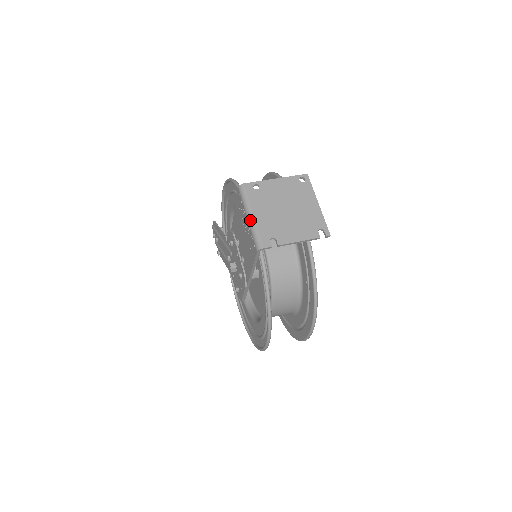
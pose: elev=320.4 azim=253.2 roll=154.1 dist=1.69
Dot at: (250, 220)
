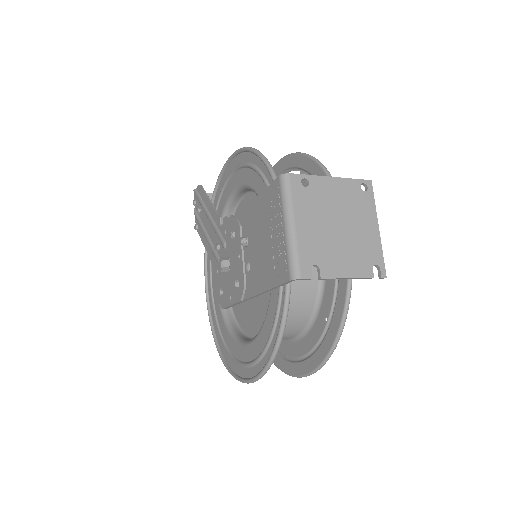
Dot at: (289, 231)
